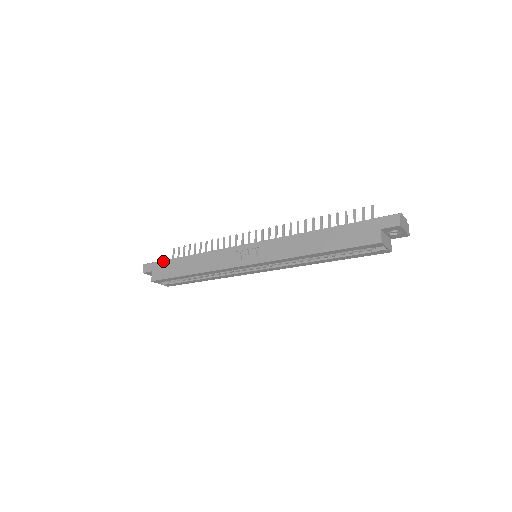
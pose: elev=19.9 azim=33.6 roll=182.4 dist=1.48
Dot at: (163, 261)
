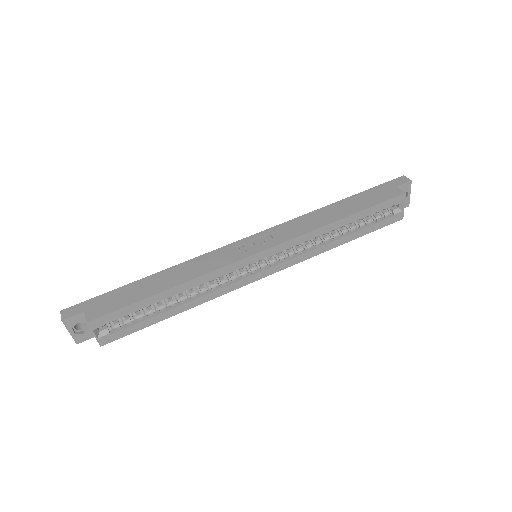
Dot at: (104, 294)
